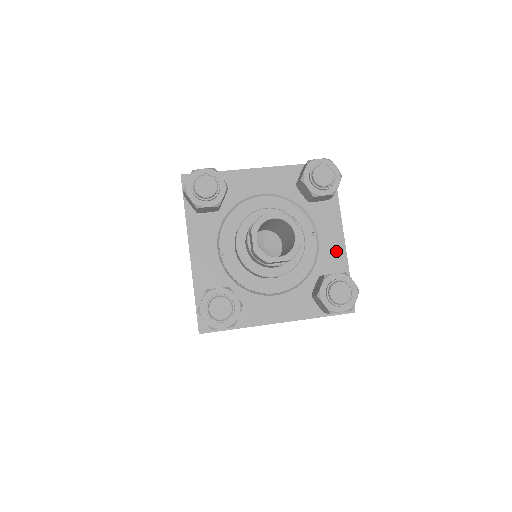
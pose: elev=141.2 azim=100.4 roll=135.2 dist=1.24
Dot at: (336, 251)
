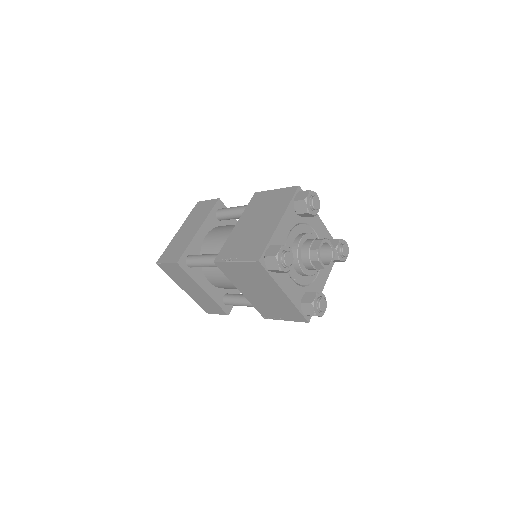
Dot at: (322, 230)
